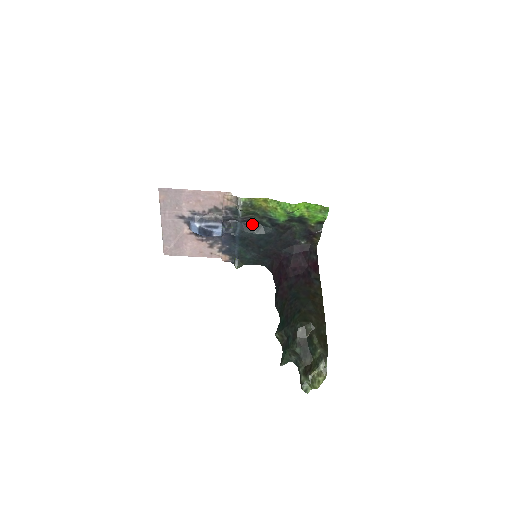
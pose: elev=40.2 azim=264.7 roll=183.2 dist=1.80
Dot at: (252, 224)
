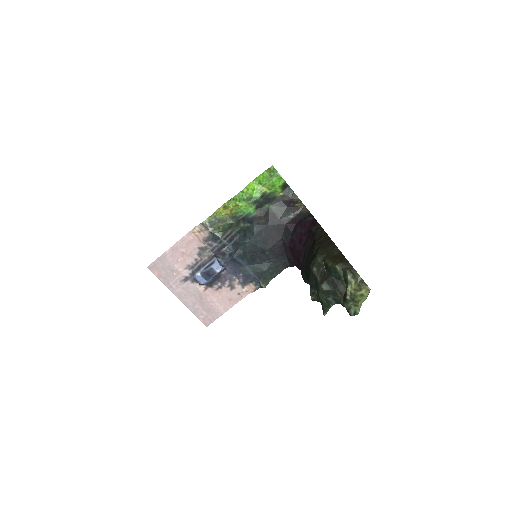
Dot at: (239, 238)
